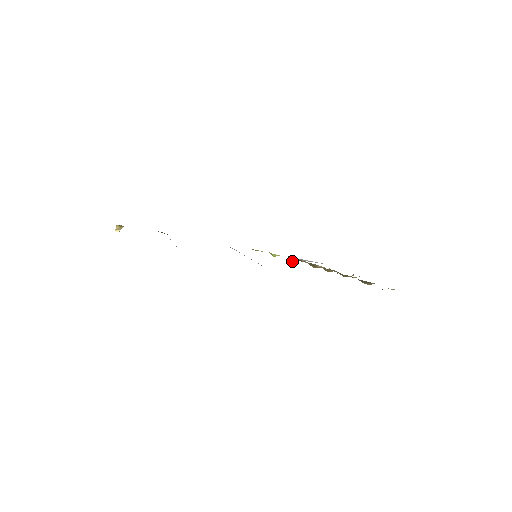
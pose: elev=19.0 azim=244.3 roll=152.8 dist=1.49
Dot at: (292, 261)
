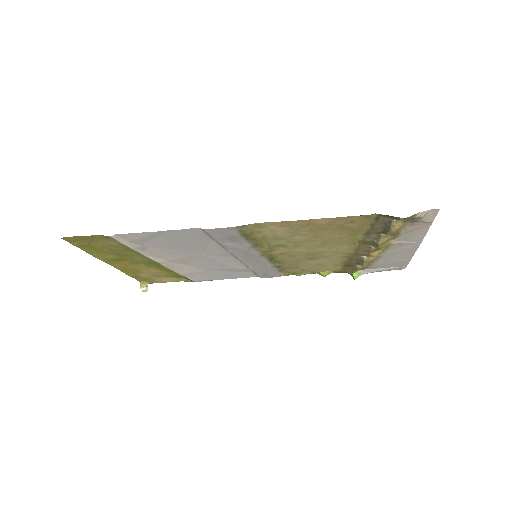
Dot at: (353, 277)
